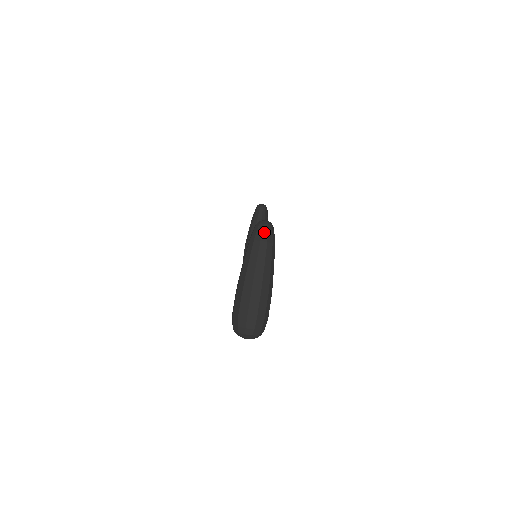
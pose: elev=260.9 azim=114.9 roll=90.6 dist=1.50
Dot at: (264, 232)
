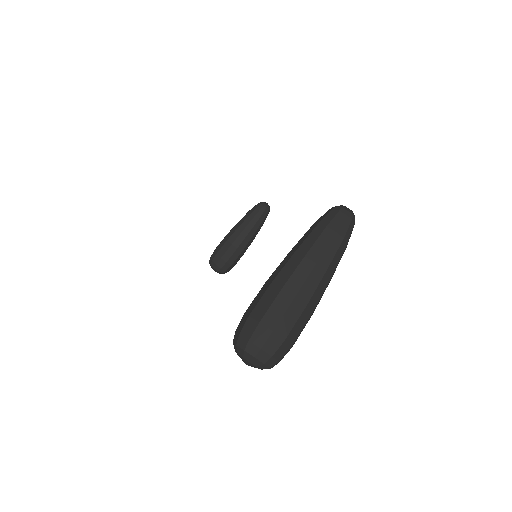
Dot at: (345, 222)
